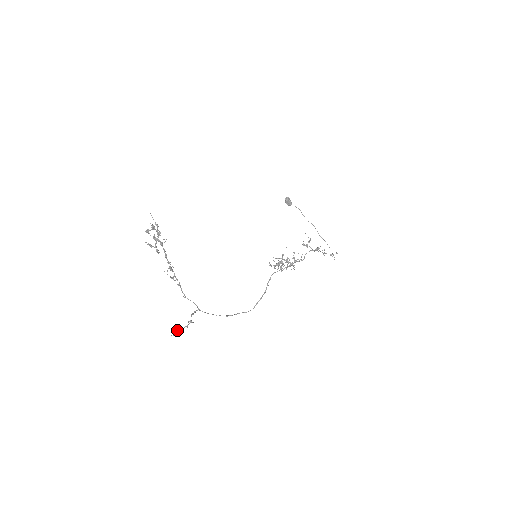
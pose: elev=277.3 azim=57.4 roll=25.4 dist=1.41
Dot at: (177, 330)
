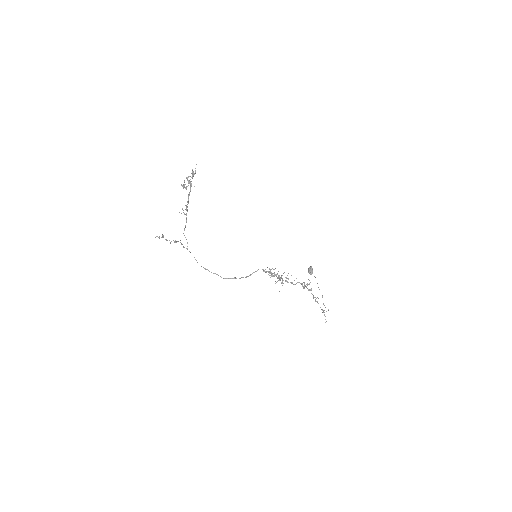
Dot at: (162, 234)
